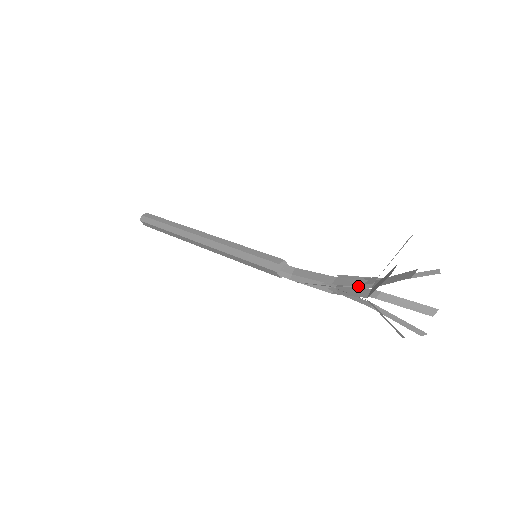
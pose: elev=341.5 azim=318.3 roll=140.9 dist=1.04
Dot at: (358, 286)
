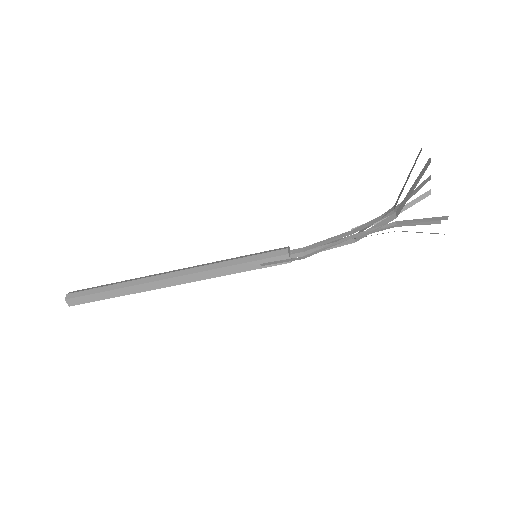
Dot at: (381, 219)
